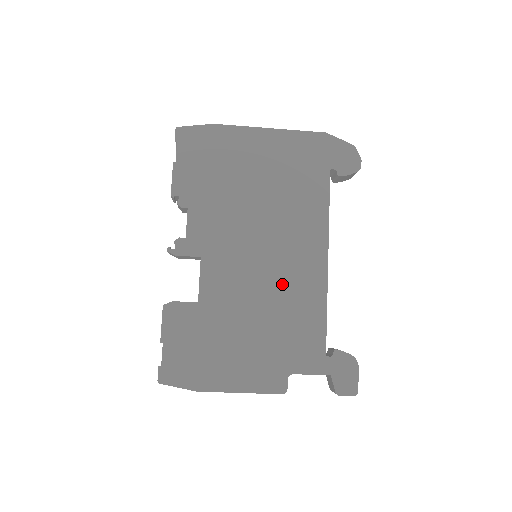
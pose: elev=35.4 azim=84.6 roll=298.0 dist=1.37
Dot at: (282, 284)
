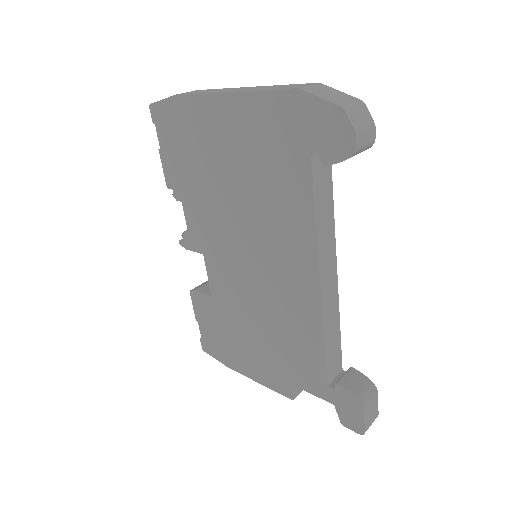
Dot at: (275, 299)
